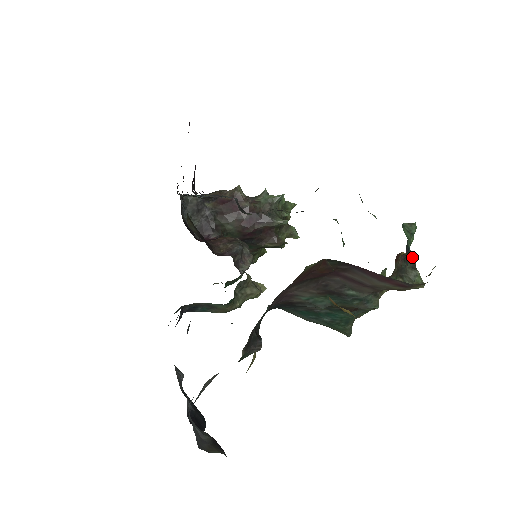
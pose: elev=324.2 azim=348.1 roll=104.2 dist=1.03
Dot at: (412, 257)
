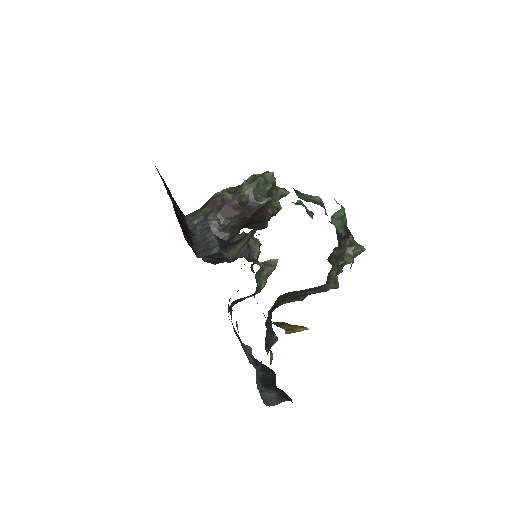
Dot at: (347, 238)
